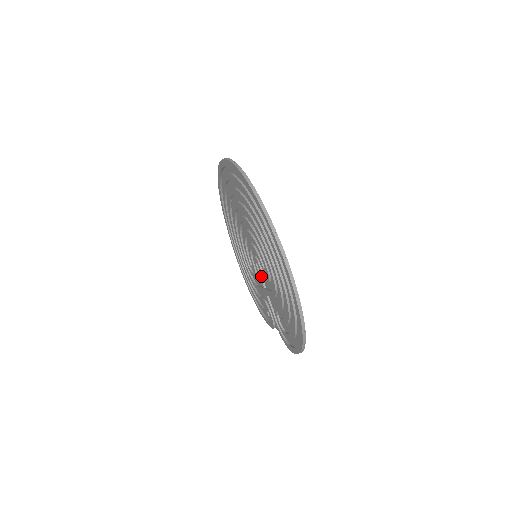
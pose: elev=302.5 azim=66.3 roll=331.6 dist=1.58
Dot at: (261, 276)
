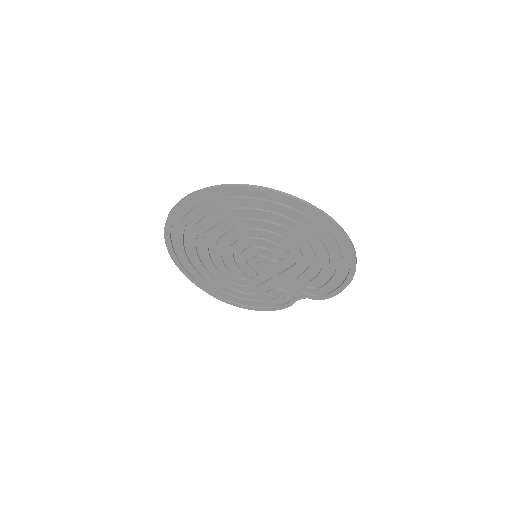
Dot at: (268, 269)
